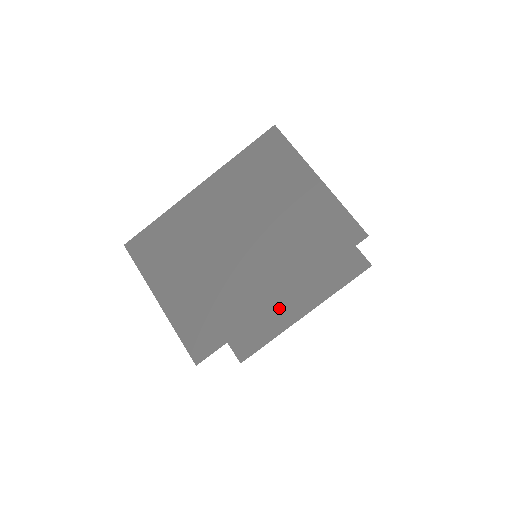
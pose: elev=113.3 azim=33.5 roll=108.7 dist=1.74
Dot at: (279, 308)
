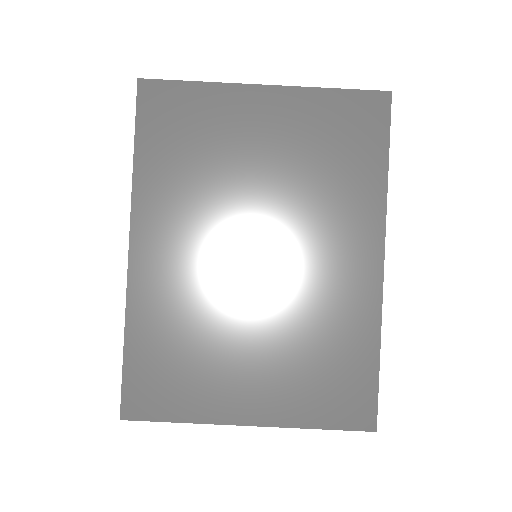
Dot at: occluded
